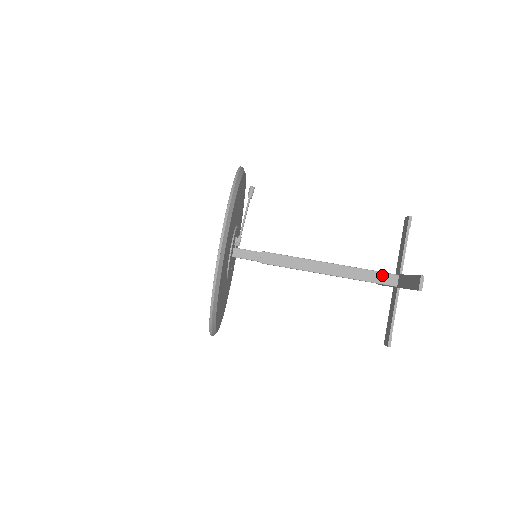
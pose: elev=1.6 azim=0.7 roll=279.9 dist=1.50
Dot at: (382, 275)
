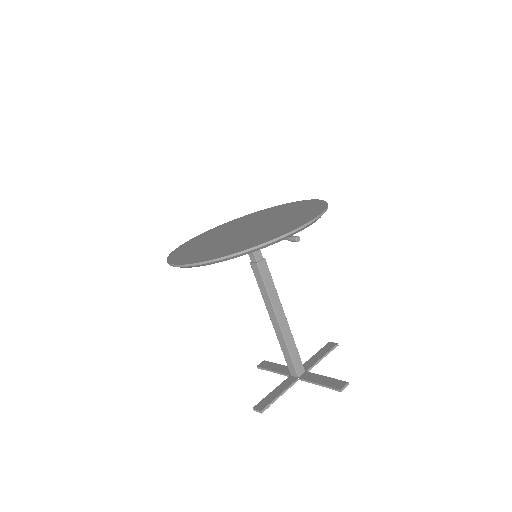
Dot at: (292, 364)
